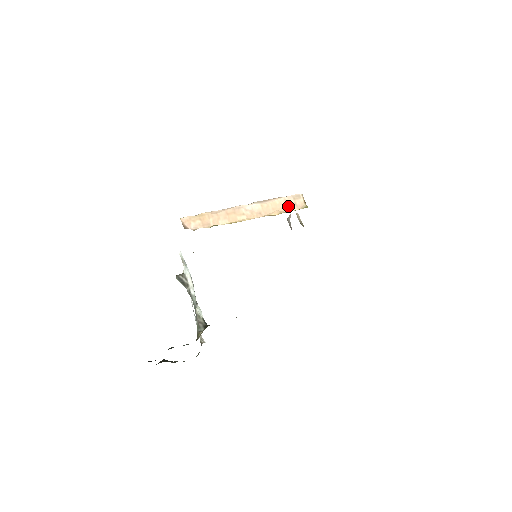
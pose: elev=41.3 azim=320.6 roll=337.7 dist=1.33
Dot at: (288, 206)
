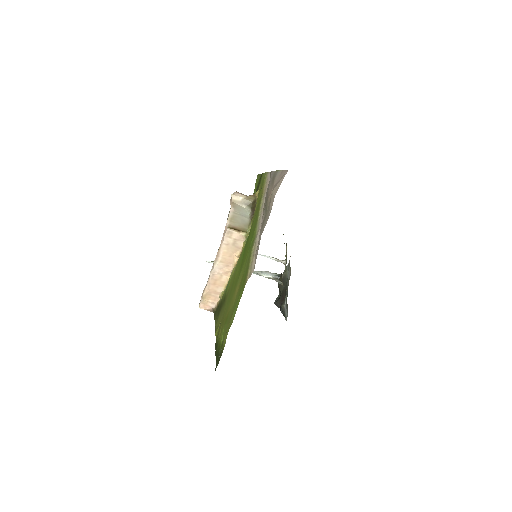
Dot at: (235, 246)
